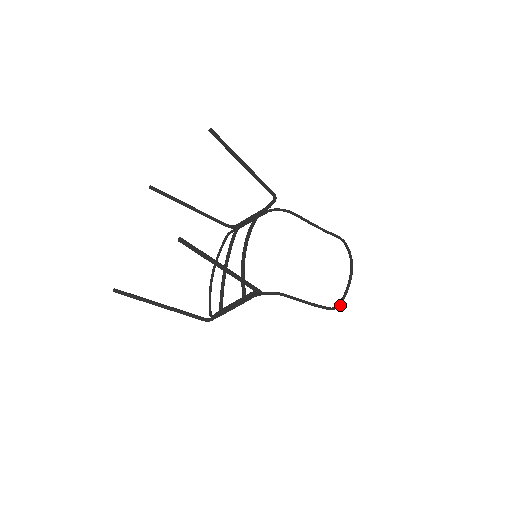
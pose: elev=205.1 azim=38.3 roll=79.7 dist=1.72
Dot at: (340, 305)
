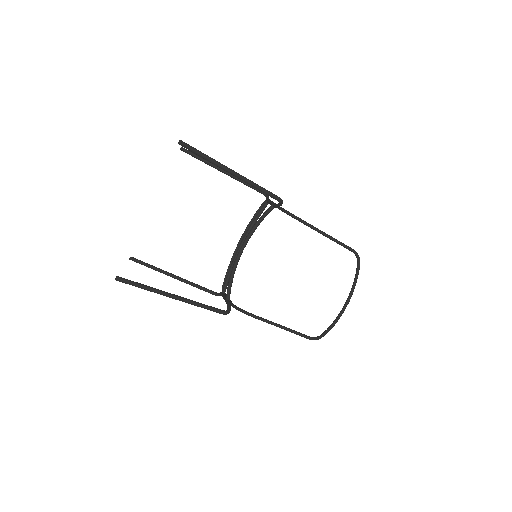
Dot at: (320, 338)
